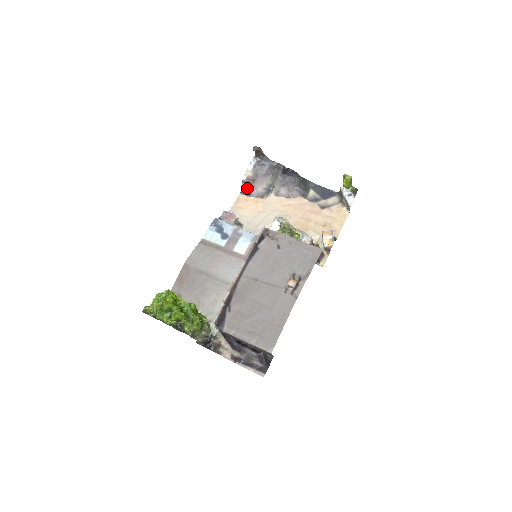
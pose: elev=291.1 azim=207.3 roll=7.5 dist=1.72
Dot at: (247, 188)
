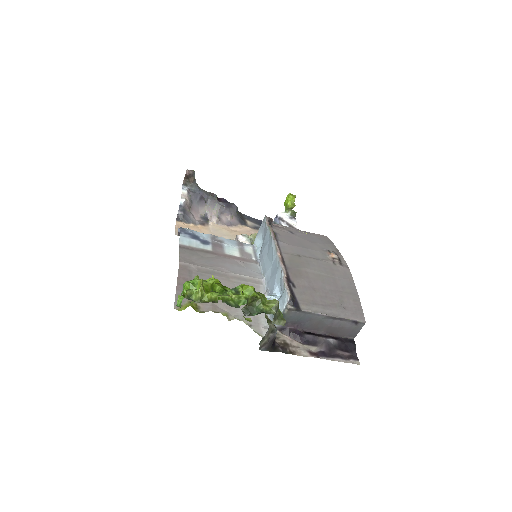
Dot at: (185, 214)
